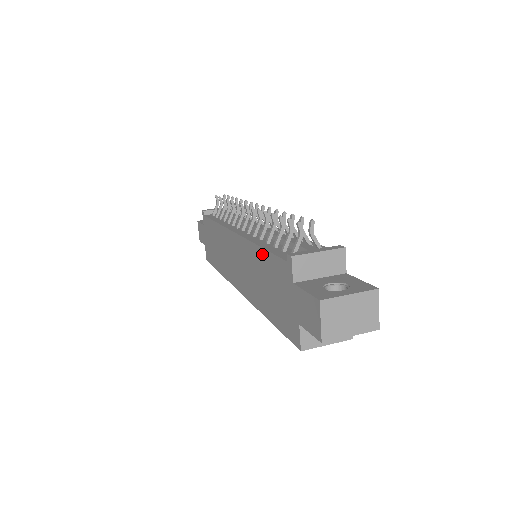
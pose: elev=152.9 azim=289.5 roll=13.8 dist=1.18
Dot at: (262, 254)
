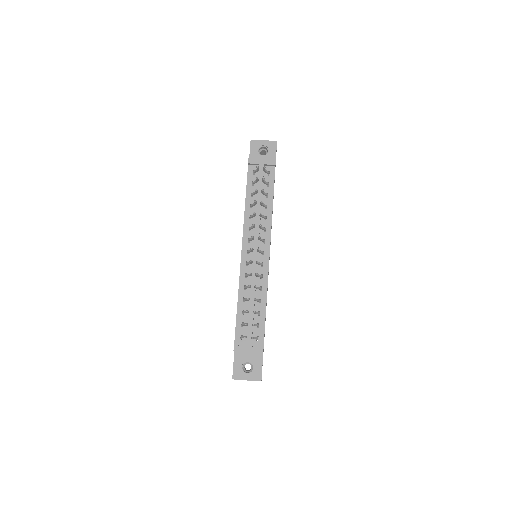
Dot at: (237, 308)
